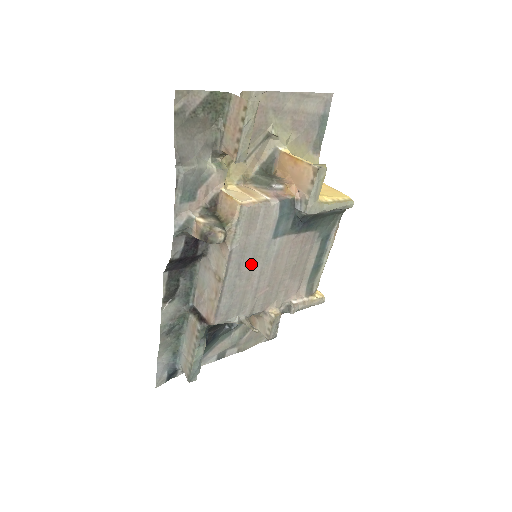
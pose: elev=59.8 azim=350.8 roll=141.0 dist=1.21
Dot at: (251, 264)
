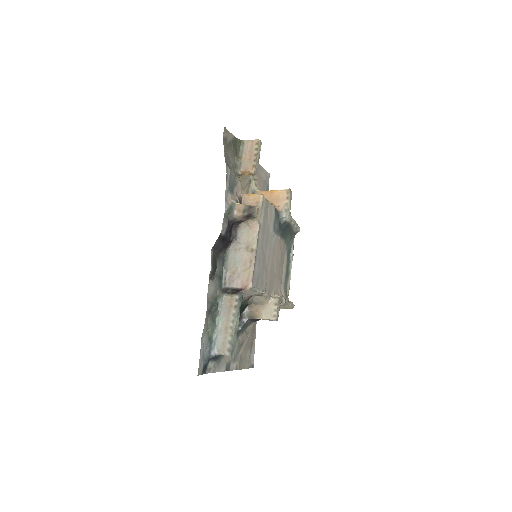
Dot at: (266, 245)
